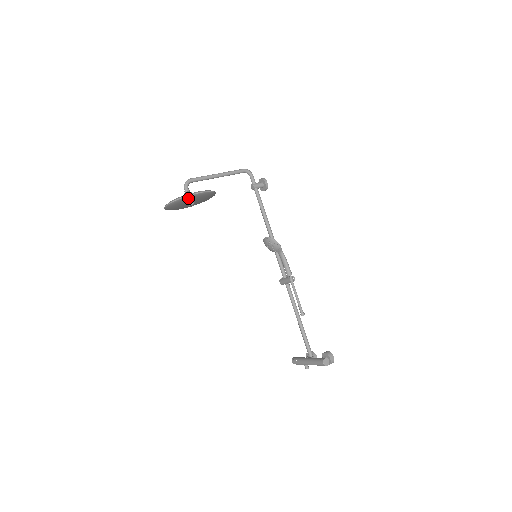
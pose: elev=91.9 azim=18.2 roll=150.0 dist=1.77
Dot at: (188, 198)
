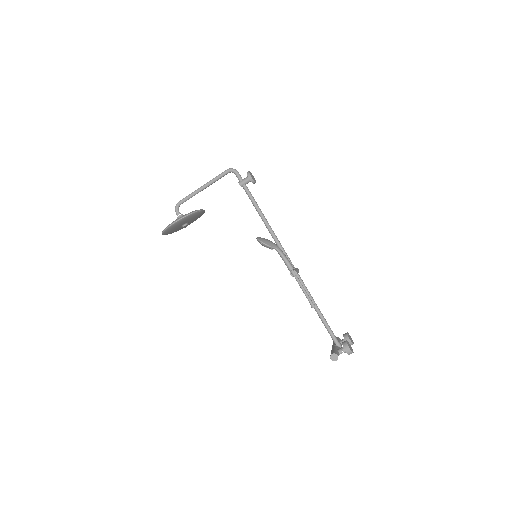
Dot at: (169, 229)
